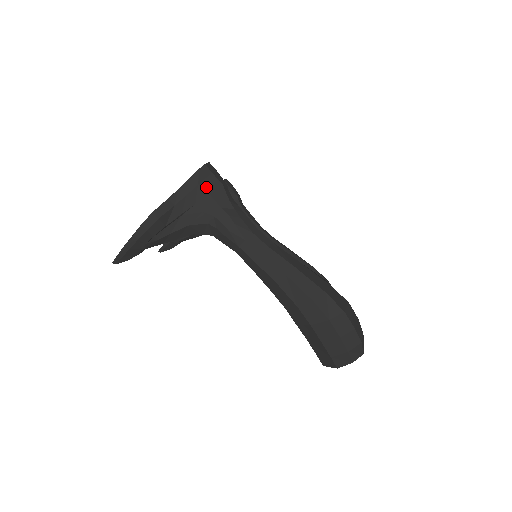
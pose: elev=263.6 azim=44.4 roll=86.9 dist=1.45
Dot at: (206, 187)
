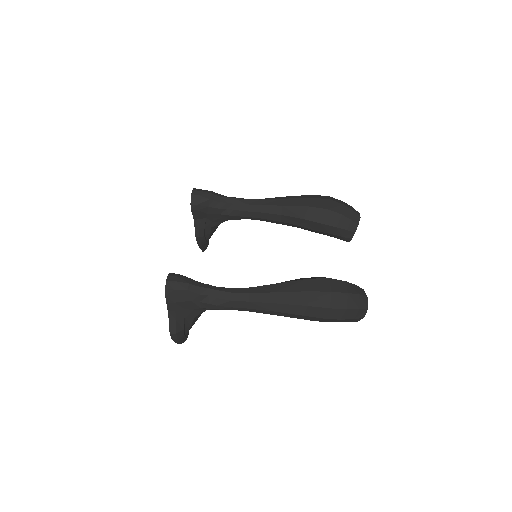
Dot at: (180, 300)
